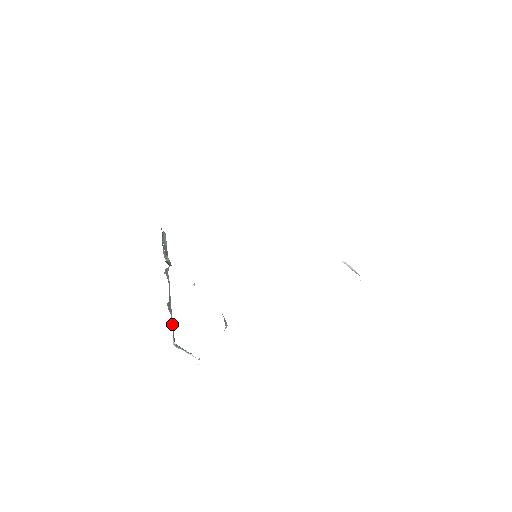
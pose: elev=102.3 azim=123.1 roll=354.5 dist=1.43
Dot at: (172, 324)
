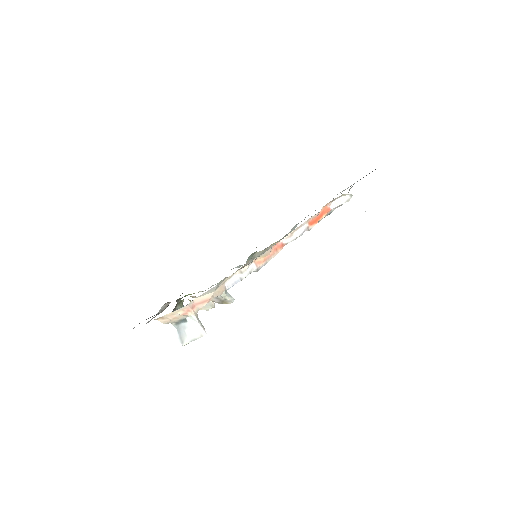
Dot at: occluded
